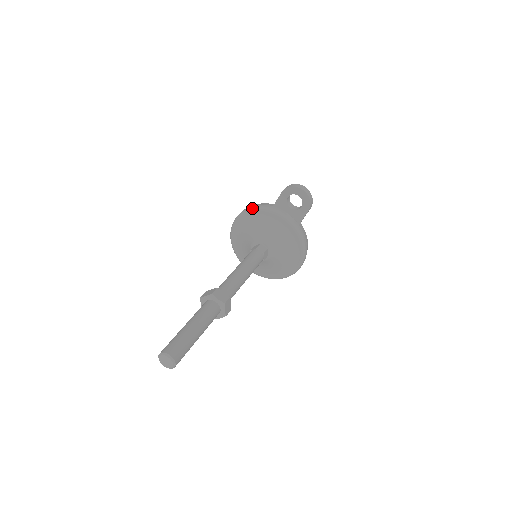
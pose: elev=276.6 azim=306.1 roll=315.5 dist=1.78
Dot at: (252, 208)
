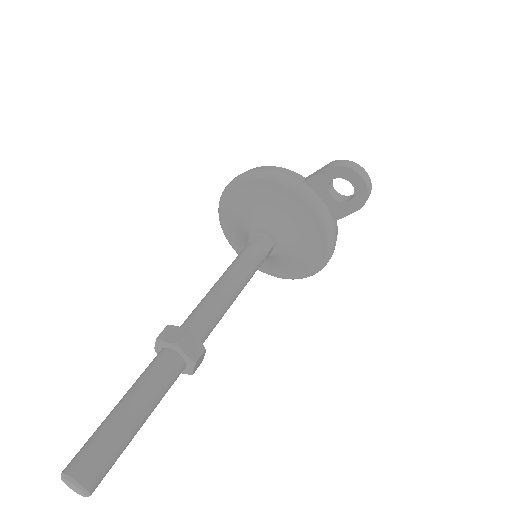
Dot at: (269, 175)
